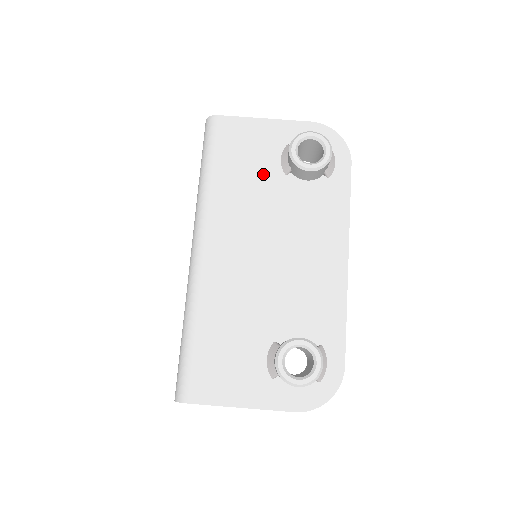
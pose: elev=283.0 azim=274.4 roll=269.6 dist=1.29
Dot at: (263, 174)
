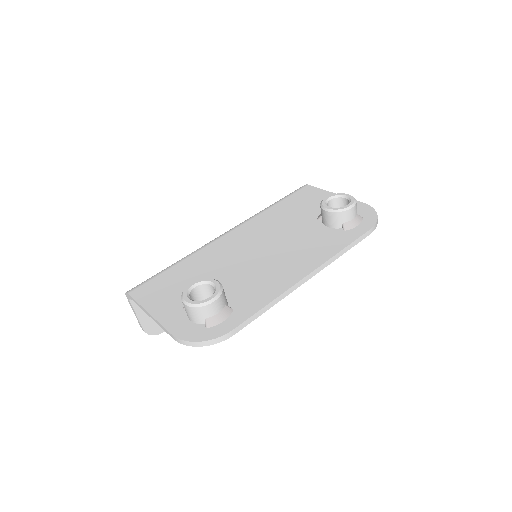
Dot at: (303, 215)
